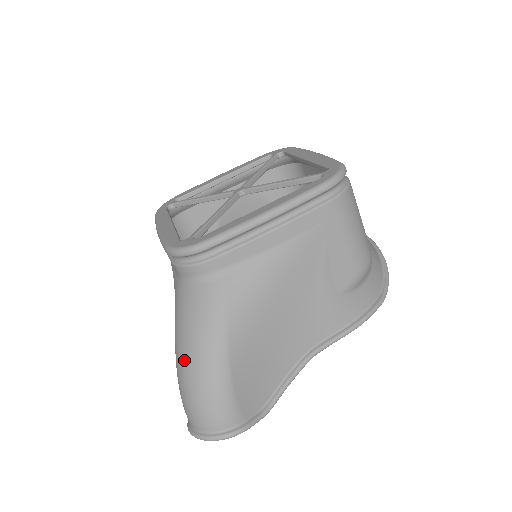
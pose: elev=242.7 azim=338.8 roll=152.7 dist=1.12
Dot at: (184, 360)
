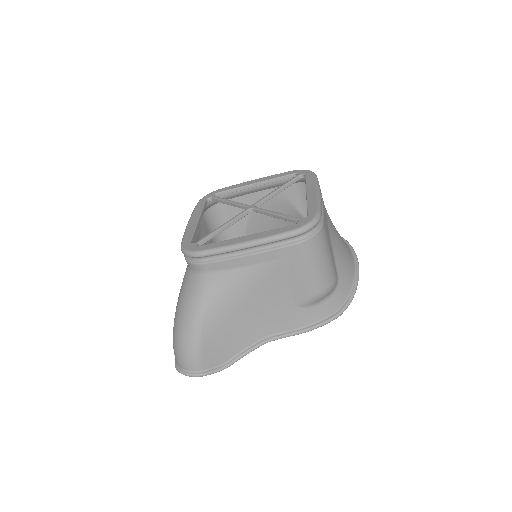
Dot at: (176, 321)
